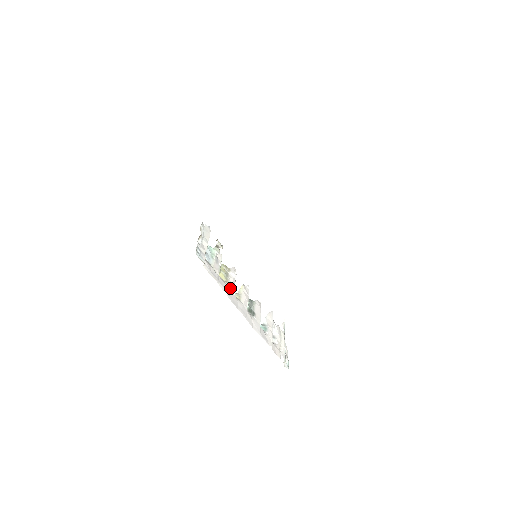
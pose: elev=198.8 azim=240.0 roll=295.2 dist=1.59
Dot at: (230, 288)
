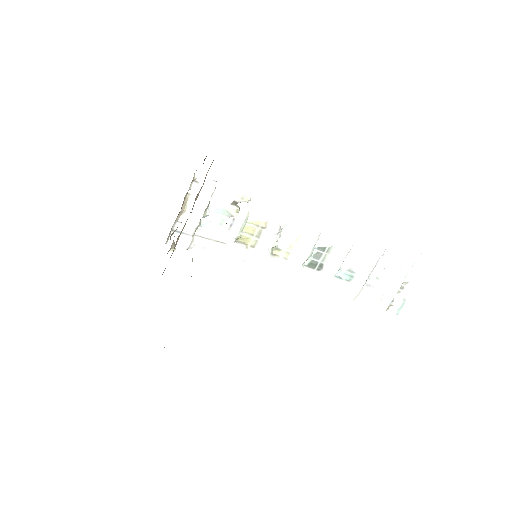
Dot at: (260, 252)
